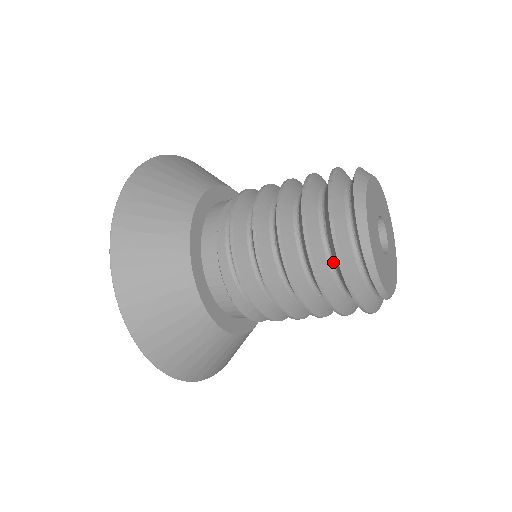
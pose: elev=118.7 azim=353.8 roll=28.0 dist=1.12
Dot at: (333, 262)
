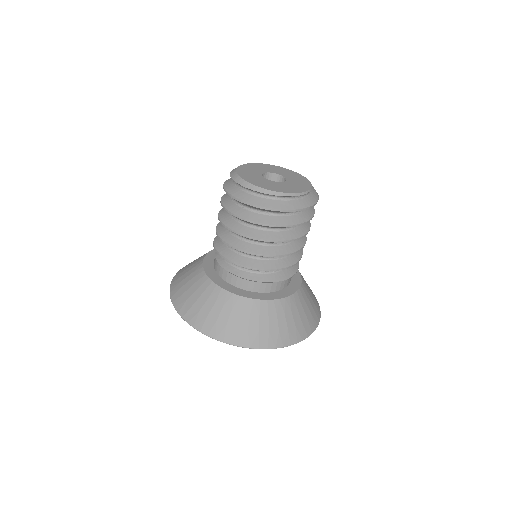
Dot at: (242, 204)
